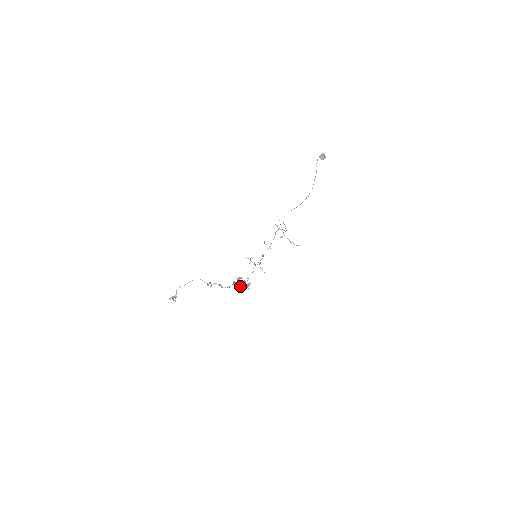
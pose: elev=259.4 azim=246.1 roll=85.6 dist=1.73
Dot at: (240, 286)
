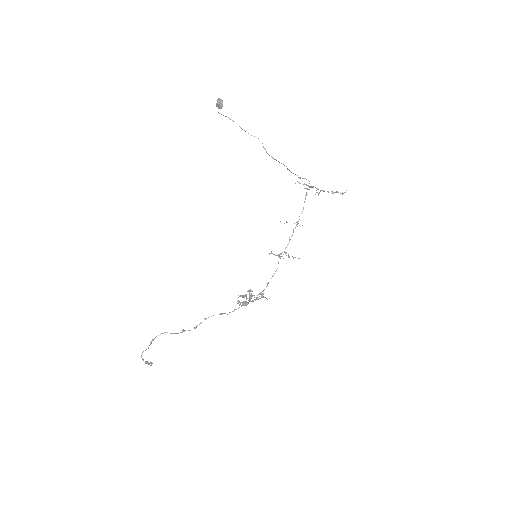
Dot at: (244, 304)
